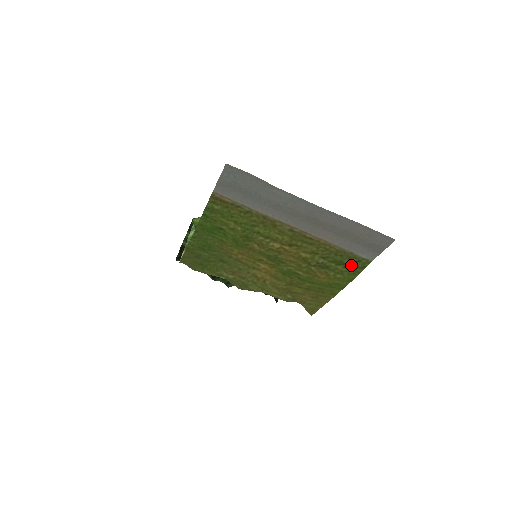
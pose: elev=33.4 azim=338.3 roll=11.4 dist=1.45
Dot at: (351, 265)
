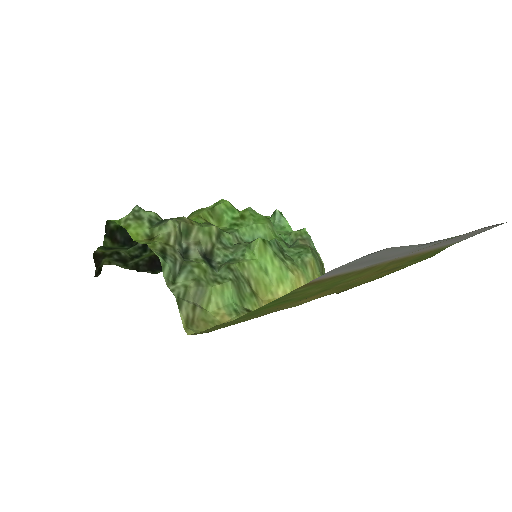
Dot at: (431, 255)
